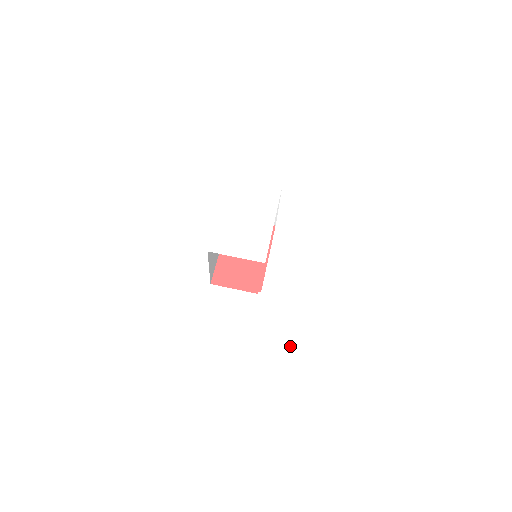
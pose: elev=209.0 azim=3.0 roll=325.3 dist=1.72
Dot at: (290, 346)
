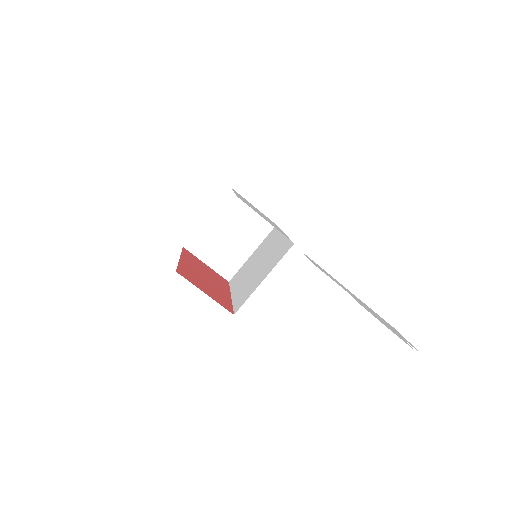
Dot at: (361, 303)
